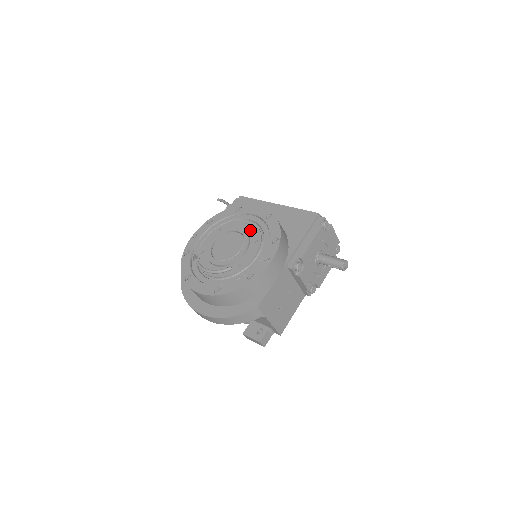
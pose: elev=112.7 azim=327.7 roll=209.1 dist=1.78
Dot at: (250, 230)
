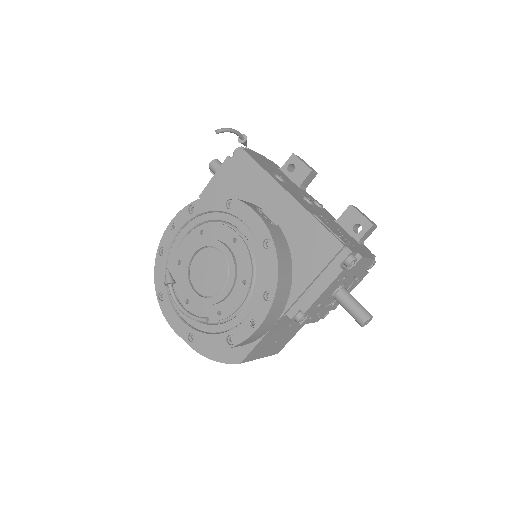
Dot at: (239, 256)
